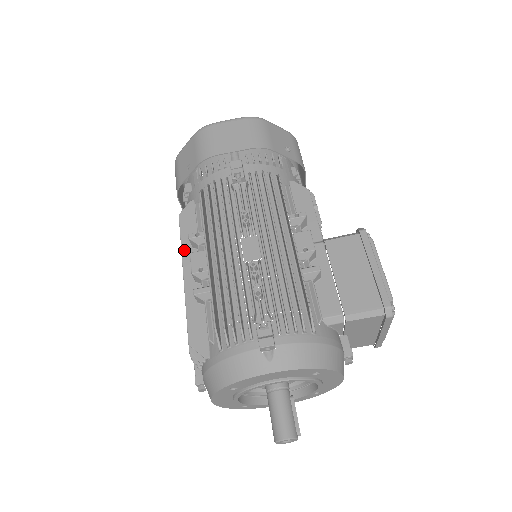
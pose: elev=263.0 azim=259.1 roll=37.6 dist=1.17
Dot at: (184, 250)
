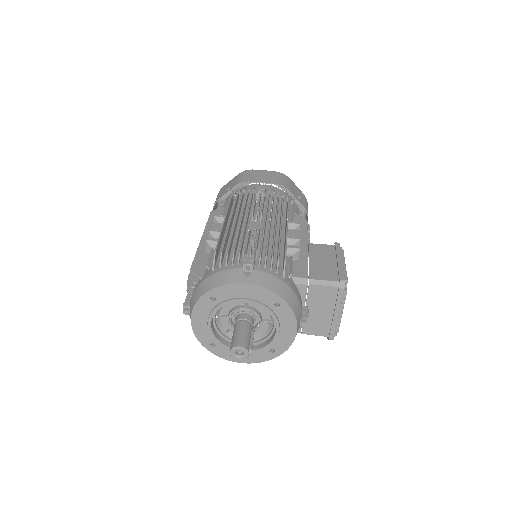
Dot at: (207, 227)
